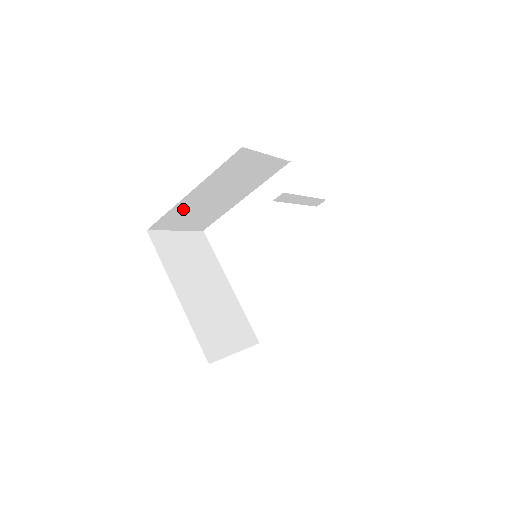
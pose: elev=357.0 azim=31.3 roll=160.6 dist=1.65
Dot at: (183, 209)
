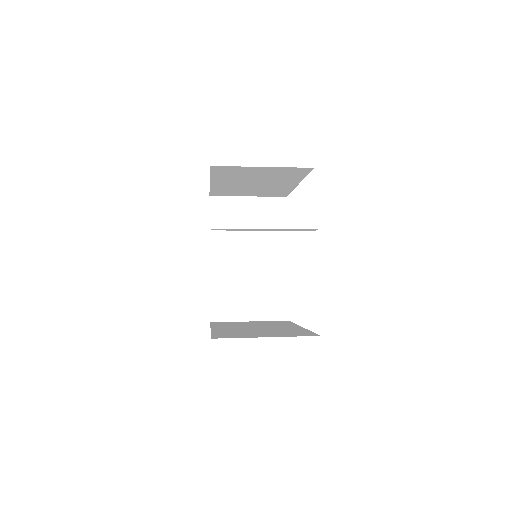
Dot at: (226, 189)
